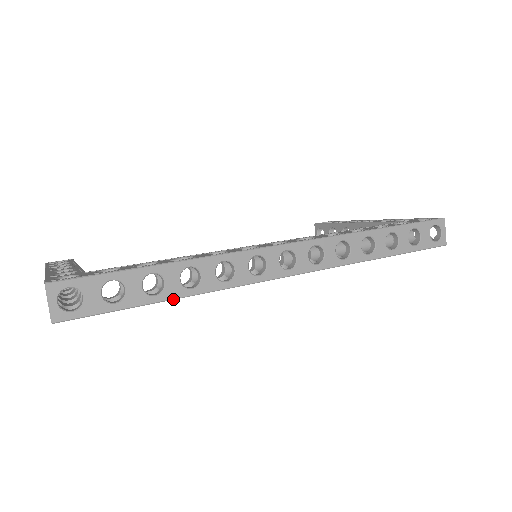
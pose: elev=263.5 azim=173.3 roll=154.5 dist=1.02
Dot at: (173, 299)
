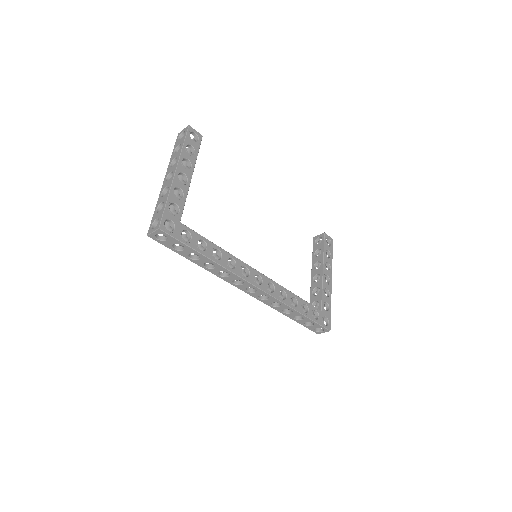
Dot at: (195, 263)
